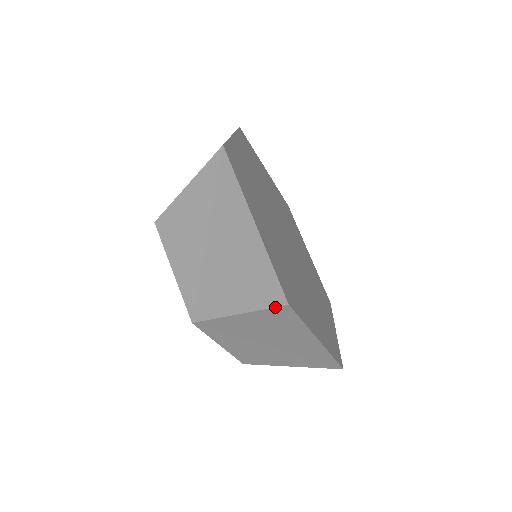
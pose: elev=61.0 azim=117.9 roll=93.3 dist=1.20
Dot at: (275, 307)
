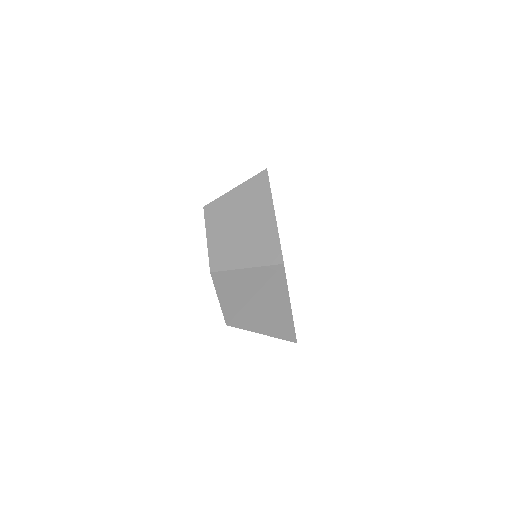
Dot at: occluded
